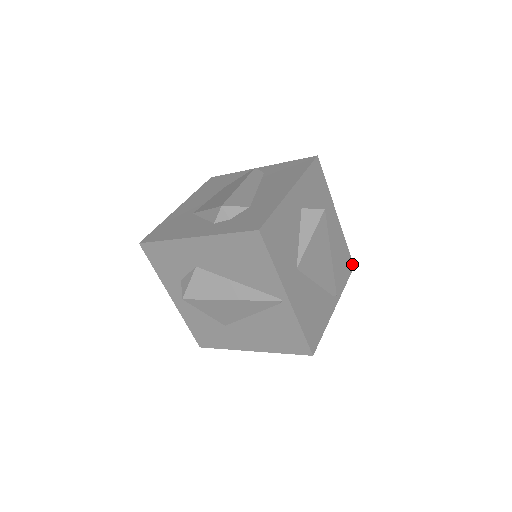
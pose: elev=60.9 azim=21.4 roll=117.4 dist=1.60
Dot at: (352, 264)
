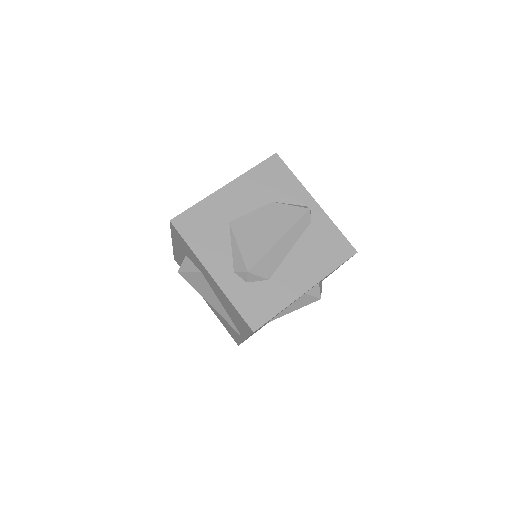
Dot at: occluded
